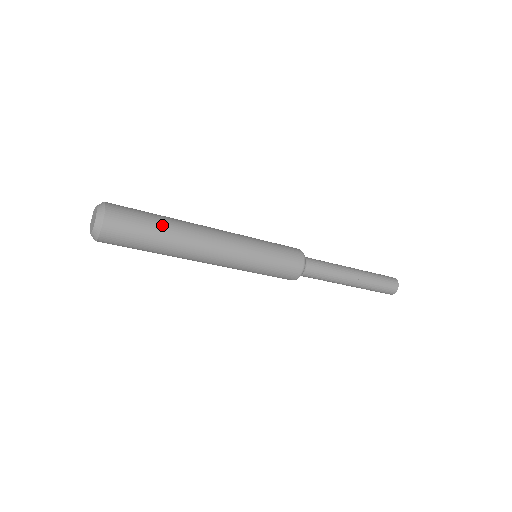
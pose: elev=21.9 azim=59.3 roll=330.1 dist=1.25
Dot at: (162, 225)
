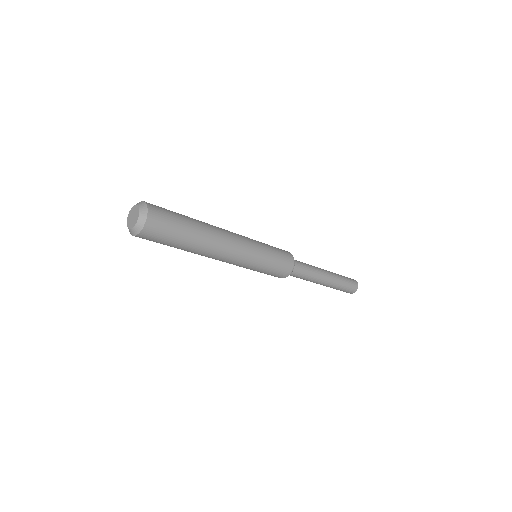
Dot at: (191, 226)
